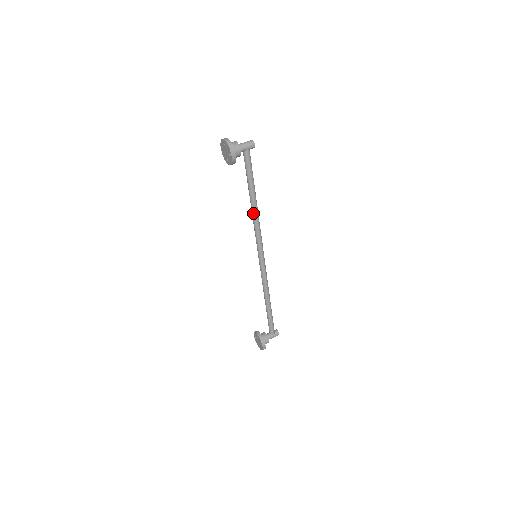
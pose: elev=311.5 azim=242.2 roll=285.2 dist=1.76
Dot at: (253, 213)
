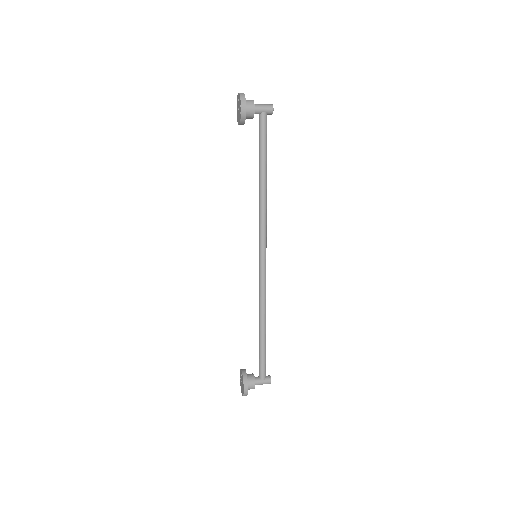
Dot at: (260, 196)
